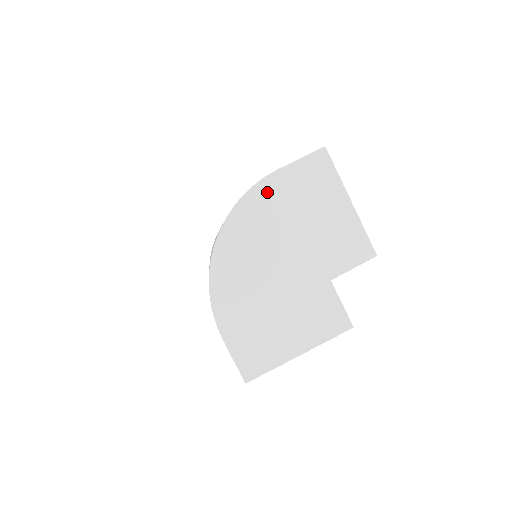
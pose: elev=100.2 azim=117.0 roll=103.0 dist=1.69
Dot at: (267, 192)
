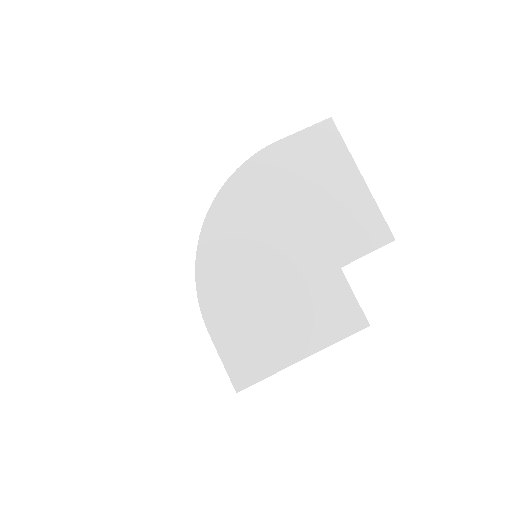
Dot at: (265, 165)
